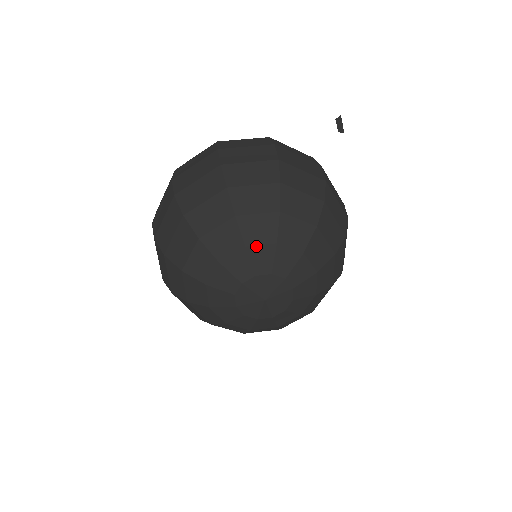
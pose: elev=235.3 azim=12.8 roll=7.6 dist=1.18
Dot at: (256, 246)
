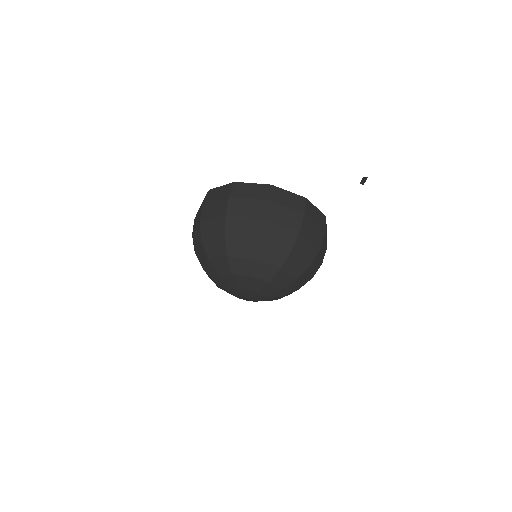
Dot at: (257, 279)
